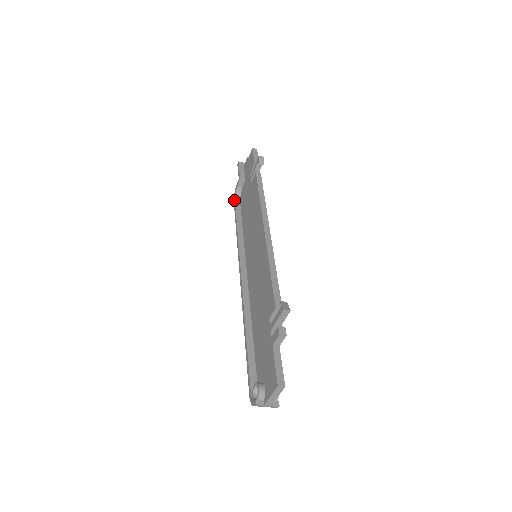
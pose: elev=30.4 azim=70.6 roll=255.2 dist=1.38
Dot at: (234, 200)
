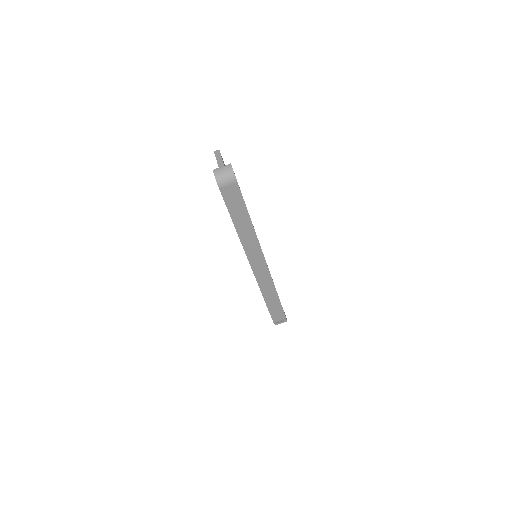
Dot at: occluded
